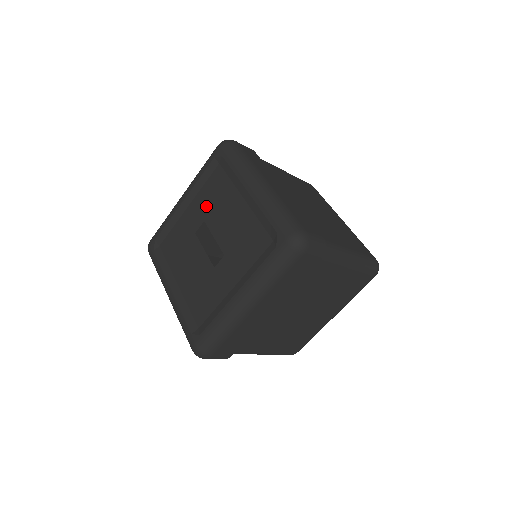
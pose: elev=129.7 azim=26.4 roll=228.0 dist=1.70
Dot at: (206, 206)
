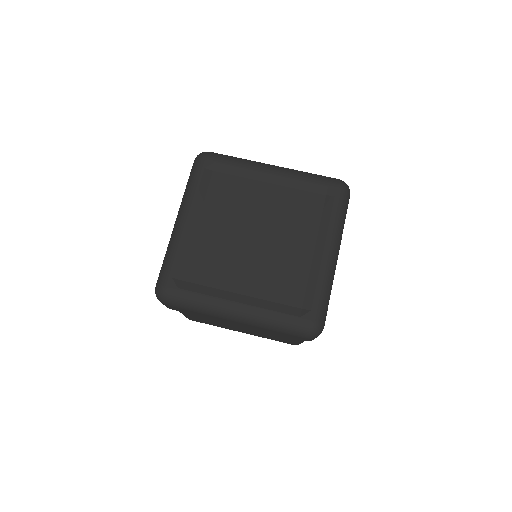
Dot at: (225, 210)
